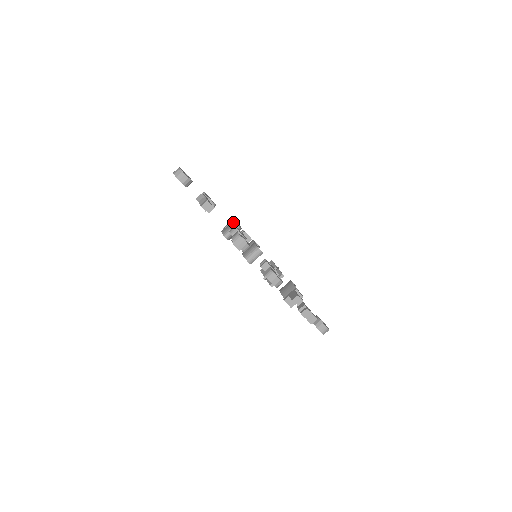
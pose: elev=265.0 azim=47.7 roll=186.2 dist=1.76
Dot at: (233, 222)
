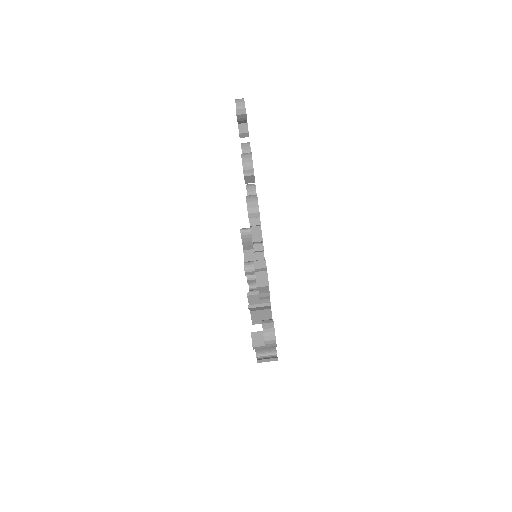
Dot at: occluded
